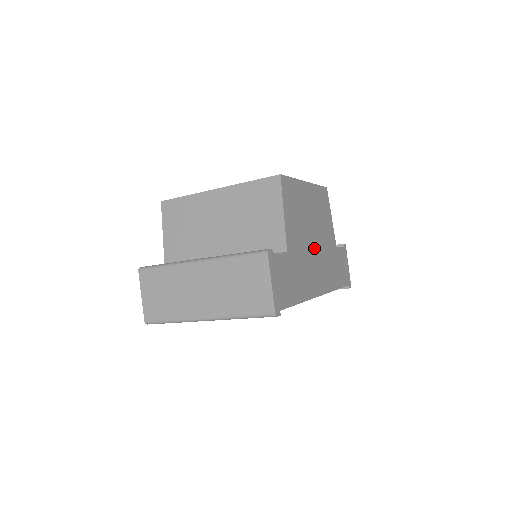
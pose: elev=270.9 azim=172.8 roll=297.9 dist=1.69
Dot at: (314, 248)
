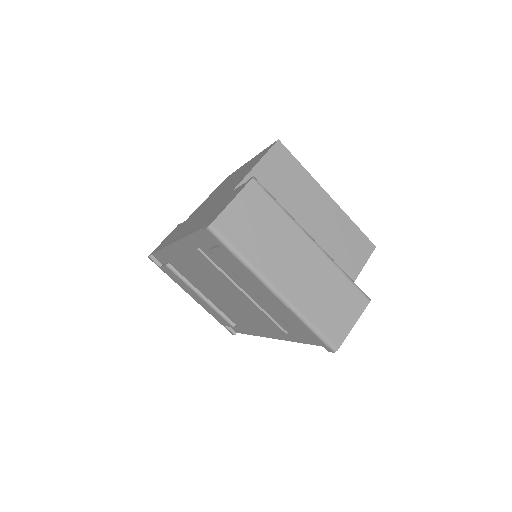
Dot at: occluded
